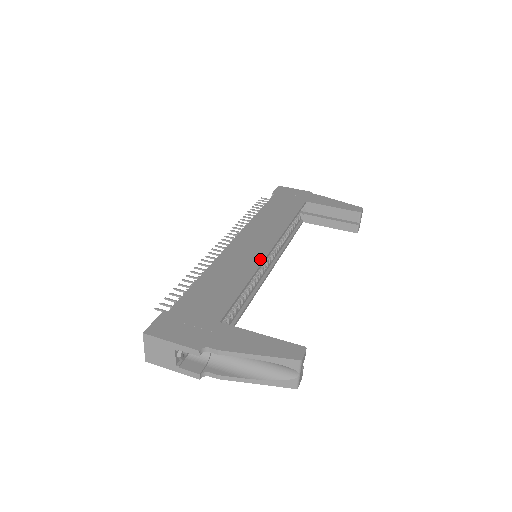
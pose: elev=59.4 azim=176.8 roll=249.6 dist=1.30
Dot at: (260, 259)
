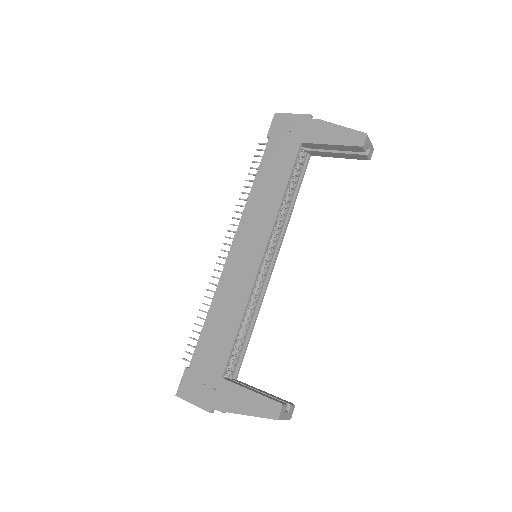
Dot at: (252, 279)
